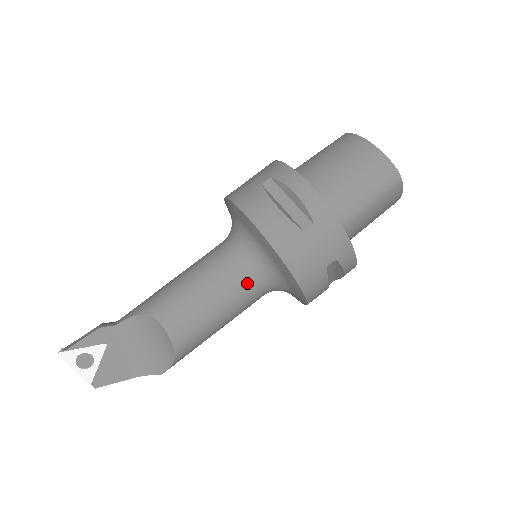
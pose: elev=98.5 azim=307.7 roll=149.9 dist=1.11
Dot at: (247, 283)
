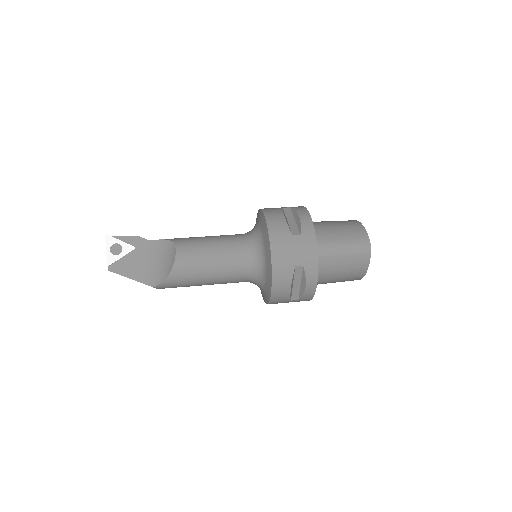
Dot at: (241, 256)
